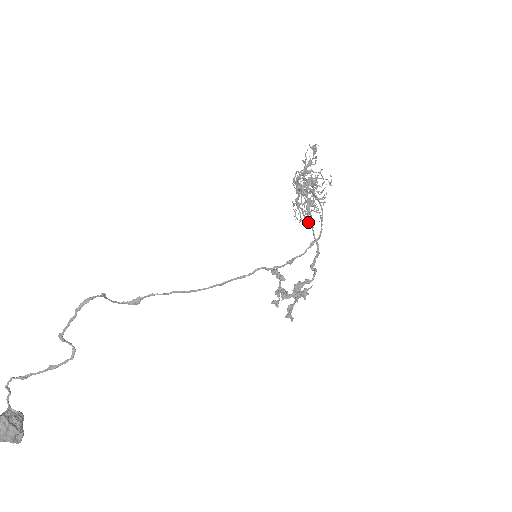
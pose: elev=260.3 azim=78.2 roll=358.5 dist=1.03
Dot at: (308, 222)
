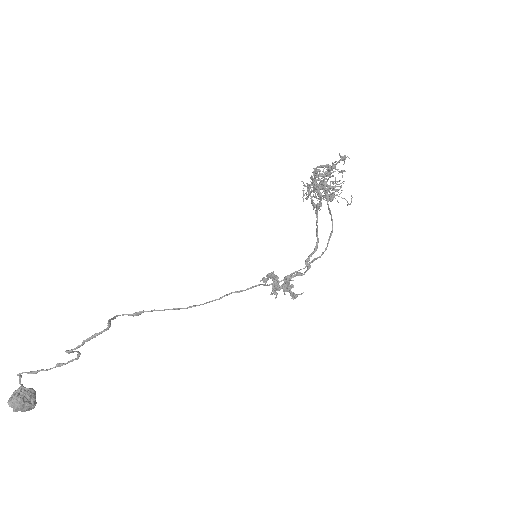
Dot at: (314, 208)
